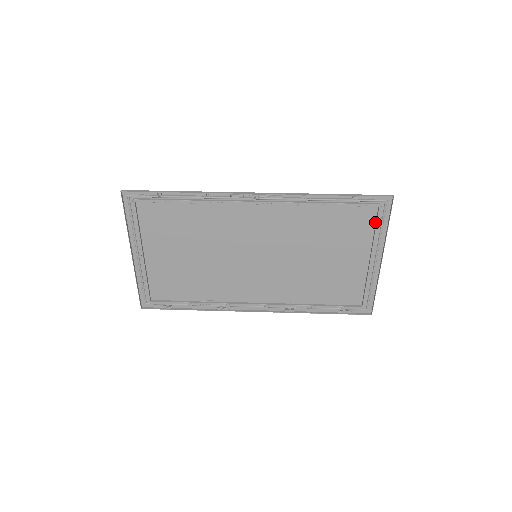
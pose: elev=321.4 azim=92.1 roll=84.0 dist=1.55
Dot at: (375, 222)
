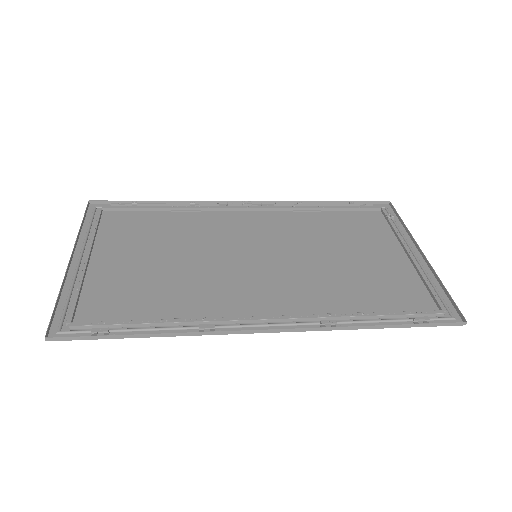
Dot at: (387, 222)
